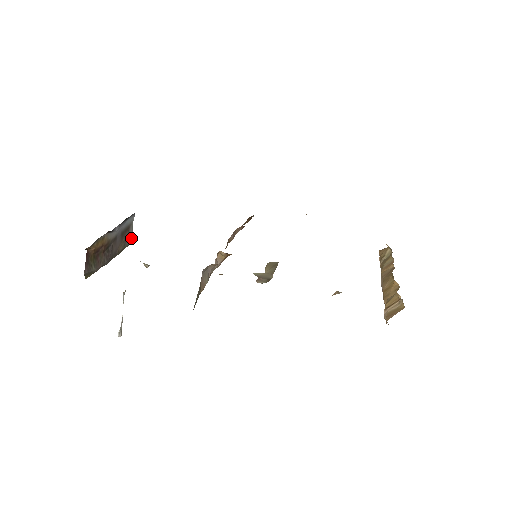
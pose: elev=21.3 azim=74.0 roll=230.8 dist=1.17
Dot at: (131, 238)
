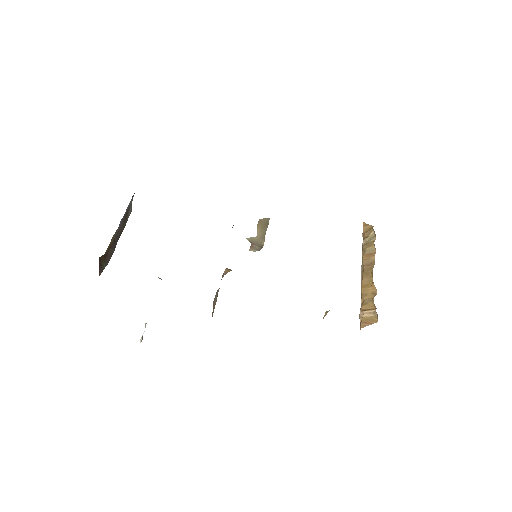
Dot at: (130, 211)
